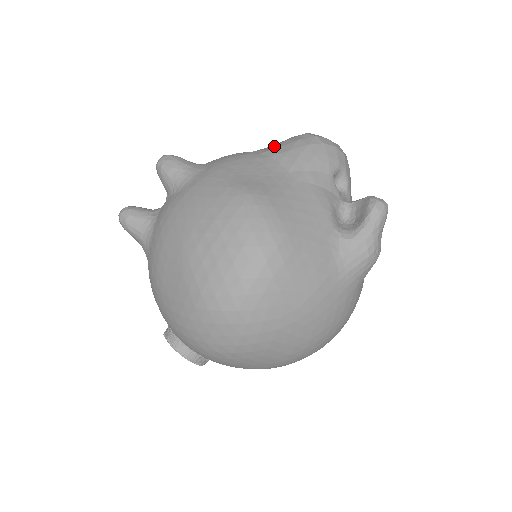
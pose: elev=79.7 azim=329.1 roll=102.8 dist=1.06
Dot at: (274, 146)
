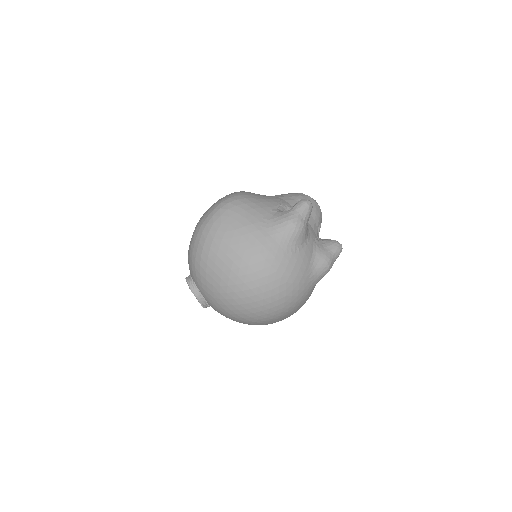
Dot at: occluded
